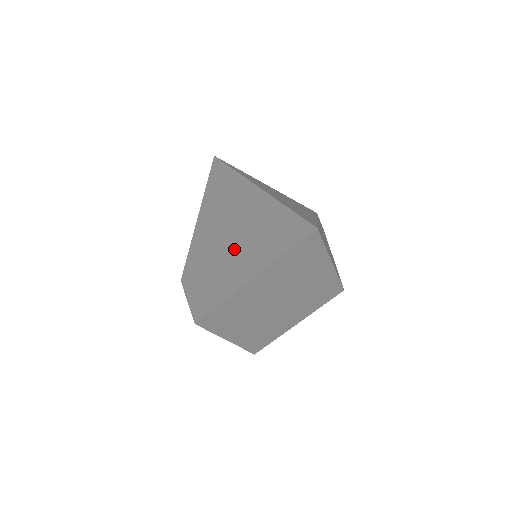
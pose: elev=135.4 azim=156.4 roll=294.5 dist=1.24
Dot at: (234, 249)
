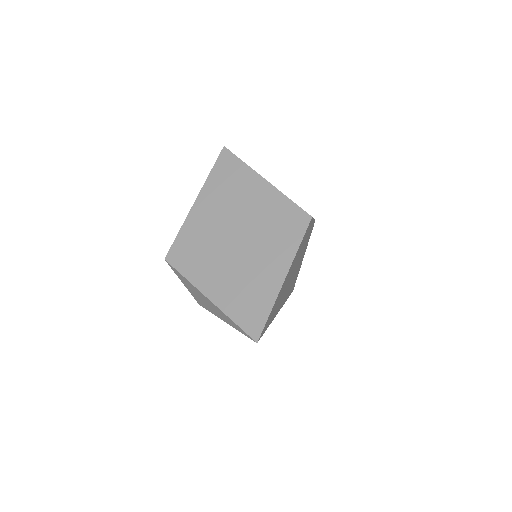
Dot at: occluded
